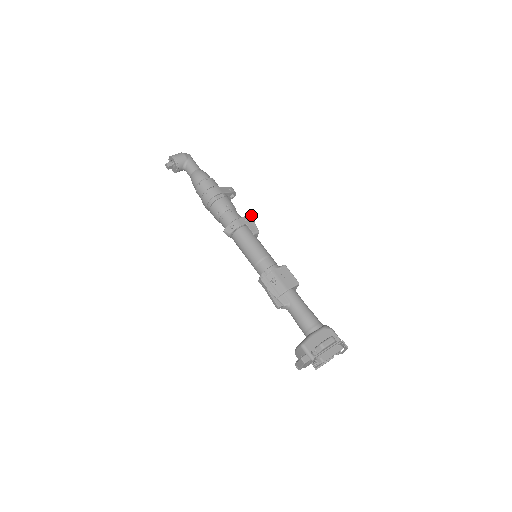
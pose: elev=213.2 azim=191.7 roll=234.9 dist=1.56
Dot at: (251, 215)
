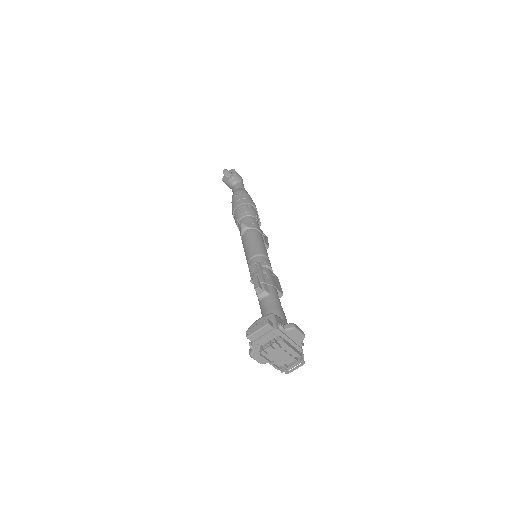
Dot at: occluded
